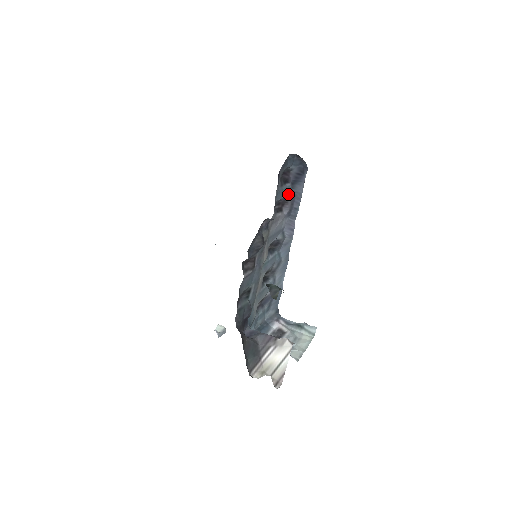
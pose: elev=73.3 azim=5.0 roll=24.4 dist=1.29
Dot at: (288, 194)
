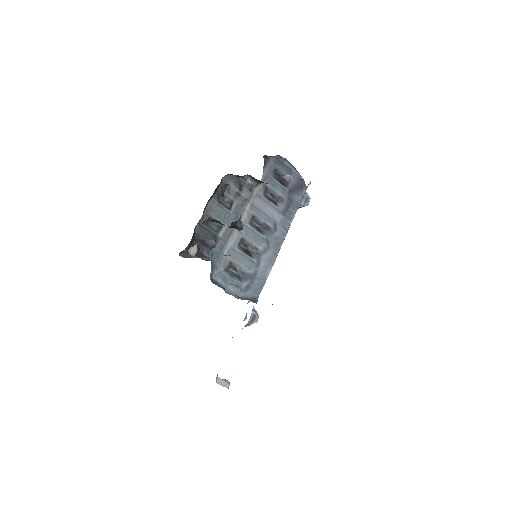
Dot at: (284, 196)
